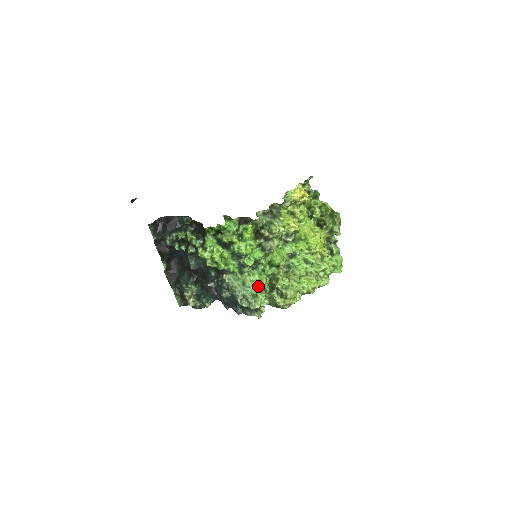
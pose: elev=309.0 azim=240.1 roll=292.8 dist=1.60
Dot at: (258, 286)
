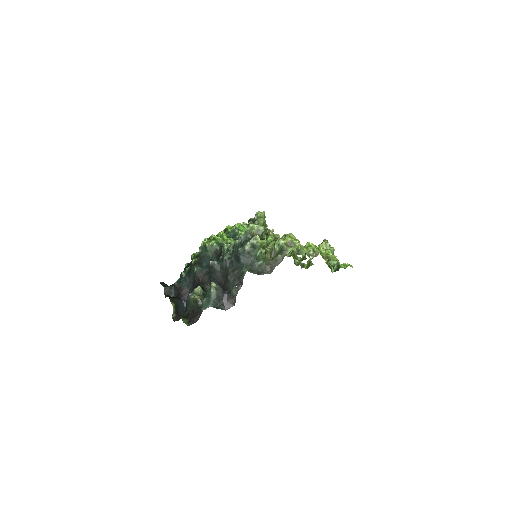
Dot at: occluded
